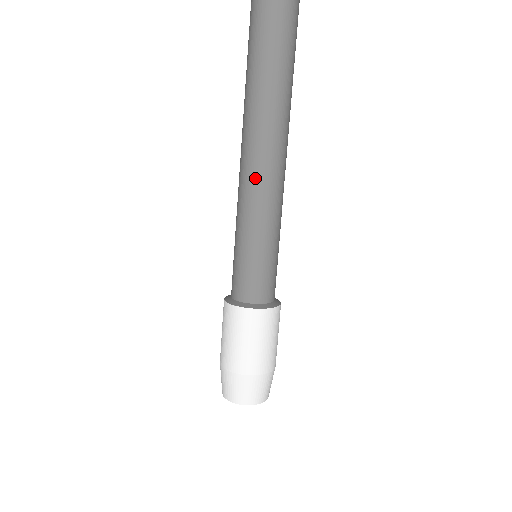
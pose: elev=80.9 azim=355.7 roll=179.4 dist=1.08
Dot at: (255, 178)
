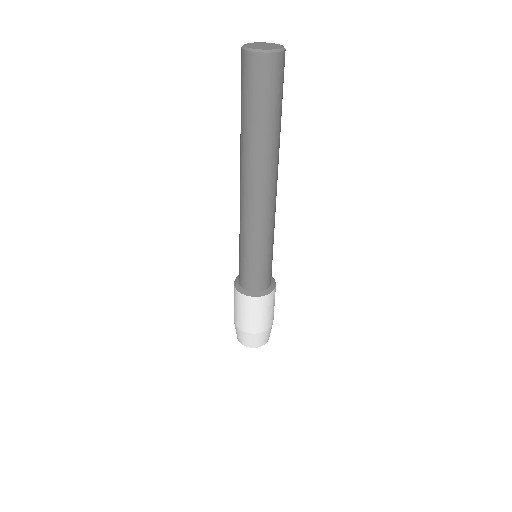
Dot at: (268, 213)
